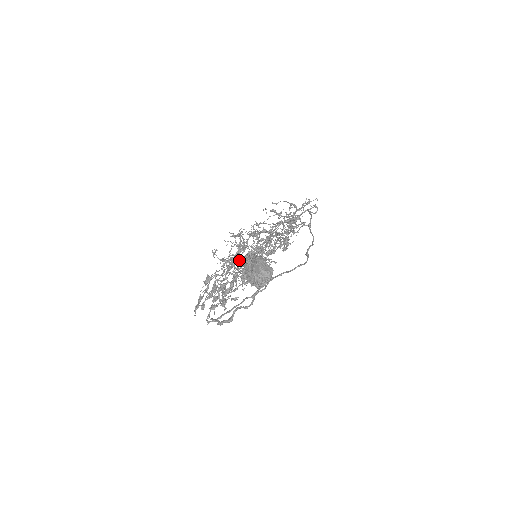
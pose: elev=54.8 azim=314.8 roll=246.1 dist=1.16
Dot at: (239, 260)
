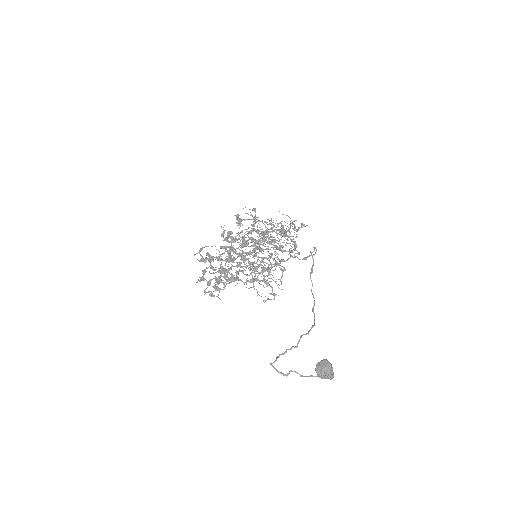
Dot at: (263, 281)
